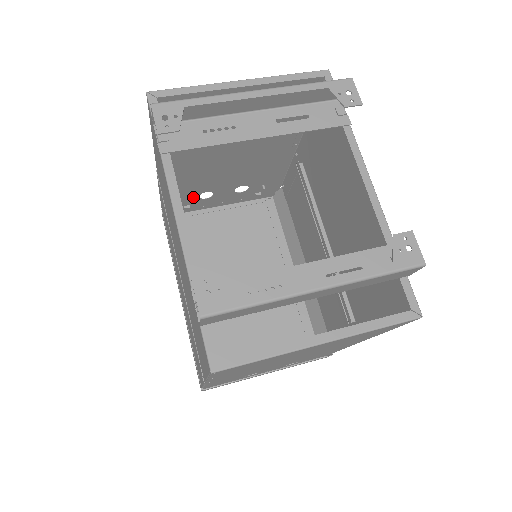
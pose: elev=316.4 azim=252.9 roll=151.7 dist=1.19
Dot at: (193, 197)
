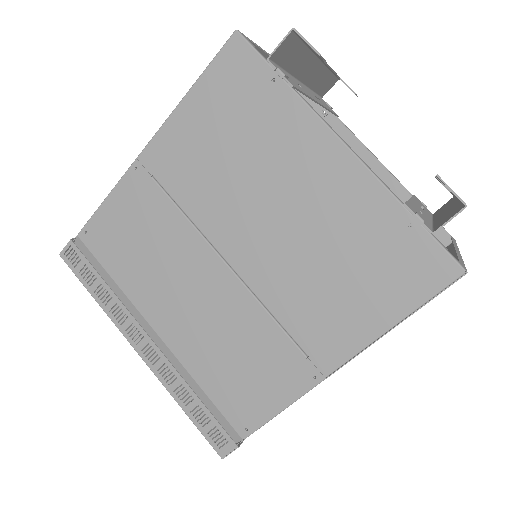
Dot at: occluded
